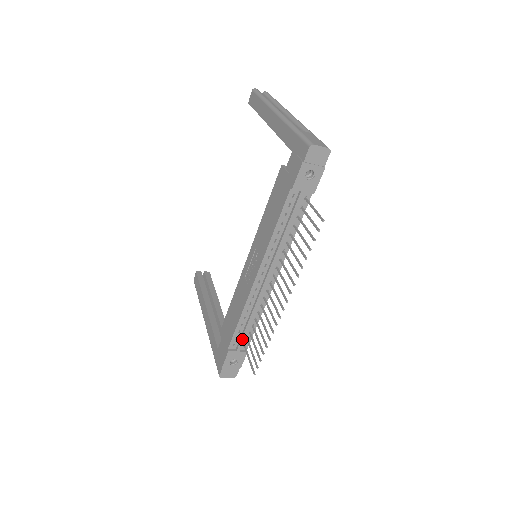
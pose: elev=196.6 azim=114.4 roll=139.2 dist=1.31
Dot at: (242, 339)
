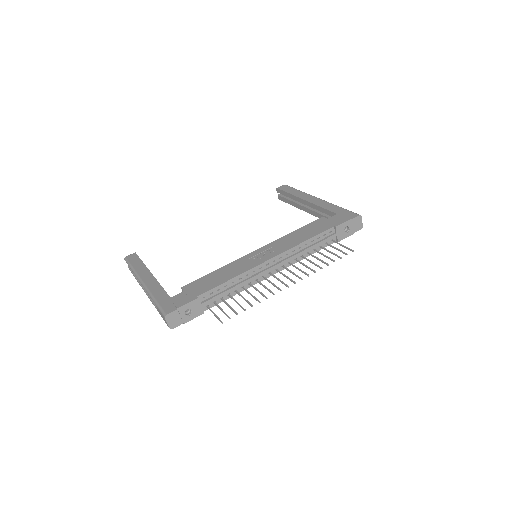
Dot at: (215, 297)
